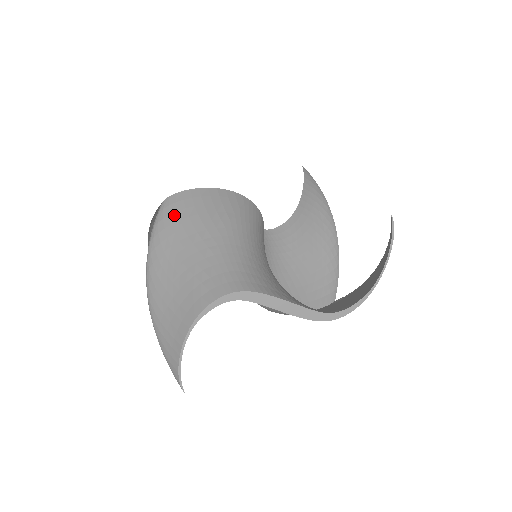
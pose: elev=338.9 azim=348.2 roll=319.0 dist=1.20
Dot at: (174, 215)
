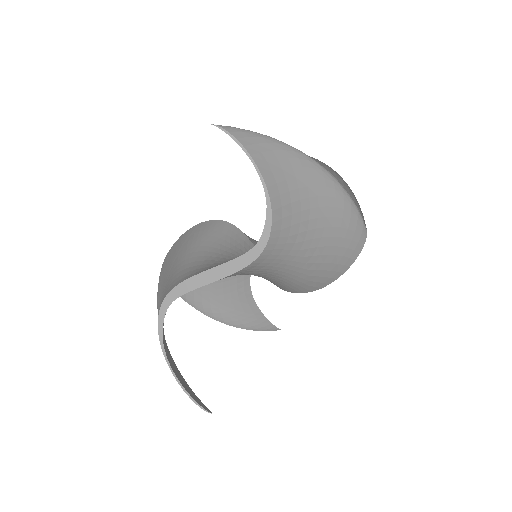
Dot at: (160, 280)
